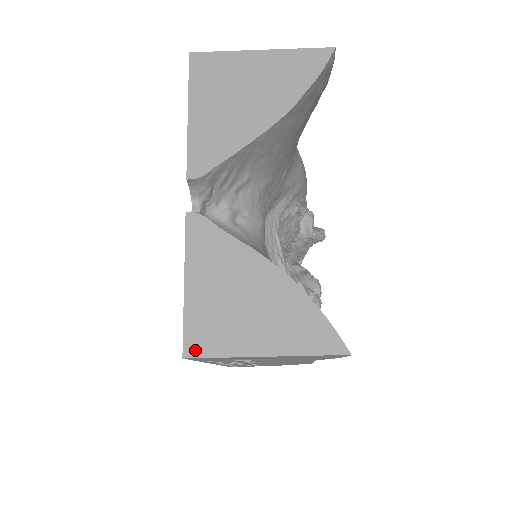
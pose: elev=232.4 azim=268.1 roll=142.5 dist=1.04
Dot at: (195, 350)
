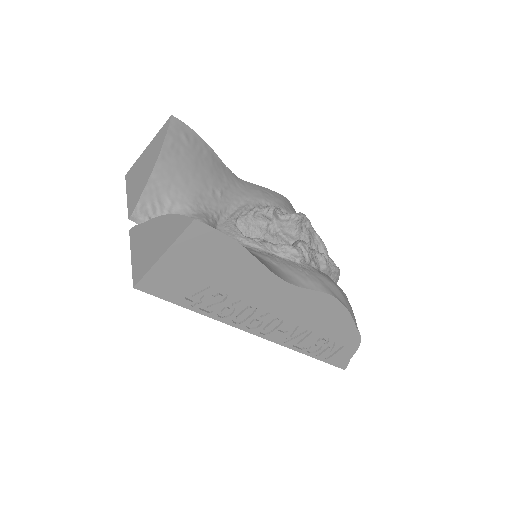
Dot at: (137, 280)
